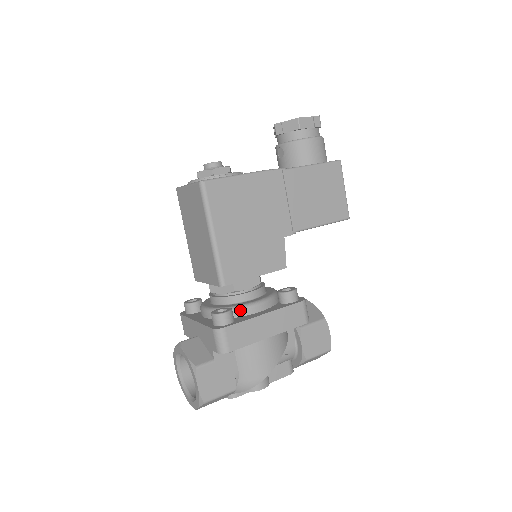
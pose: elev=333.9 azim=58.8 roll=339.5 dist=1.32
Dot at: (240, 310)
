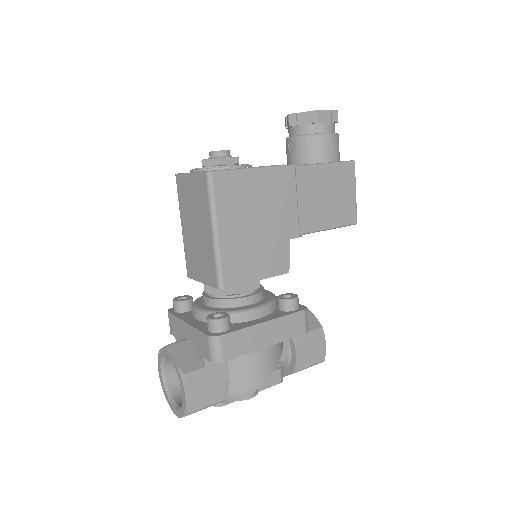
Dot at: (237, 316)
